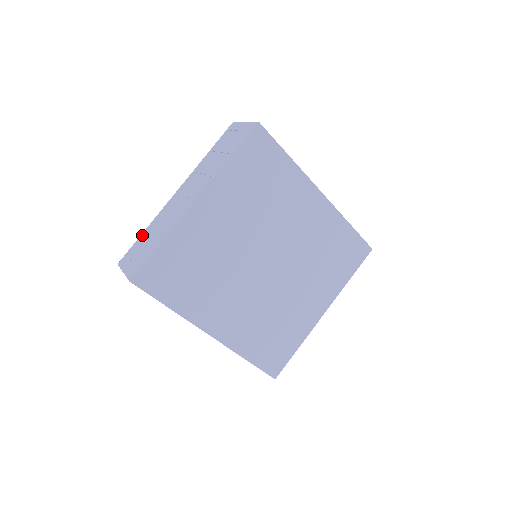
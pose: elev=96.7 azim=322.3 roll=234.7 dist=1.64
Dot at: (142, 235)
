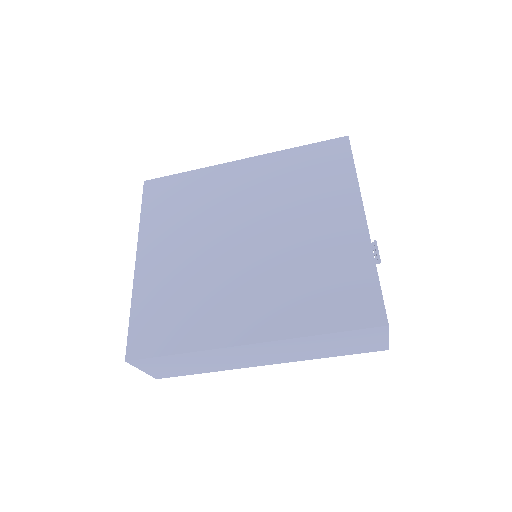
Dot at: occluded
